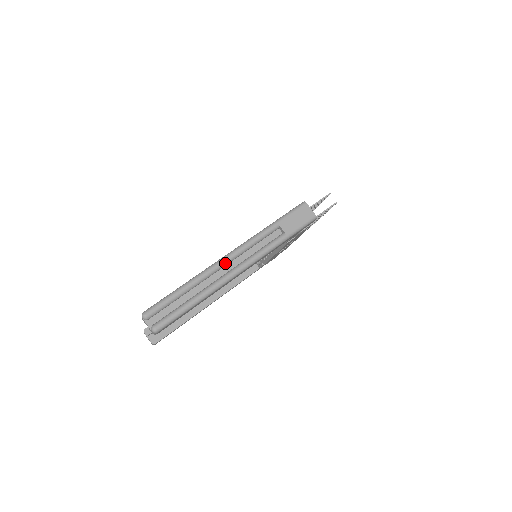
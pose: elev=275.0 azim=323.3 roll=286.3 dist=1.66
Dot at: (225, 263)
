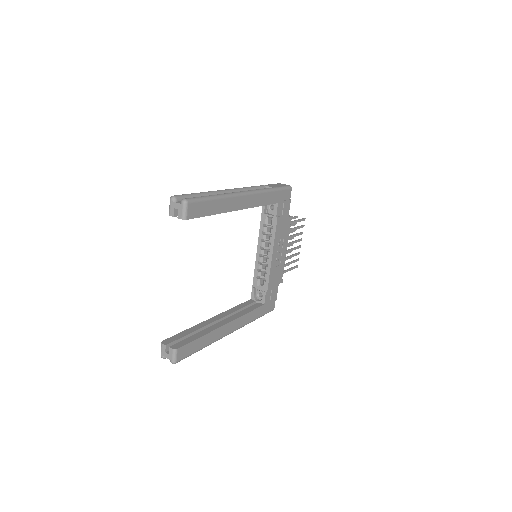
Dot at: (231, 190)
